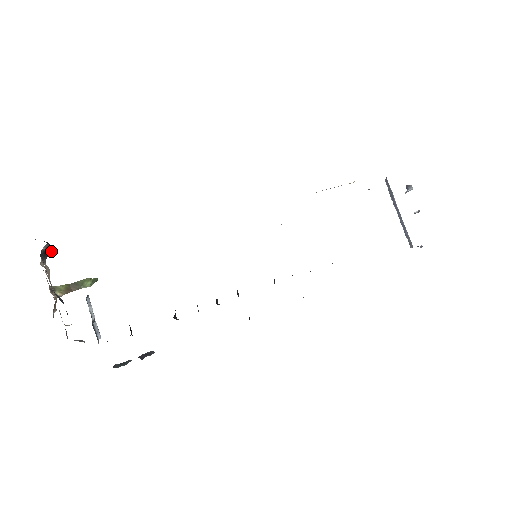
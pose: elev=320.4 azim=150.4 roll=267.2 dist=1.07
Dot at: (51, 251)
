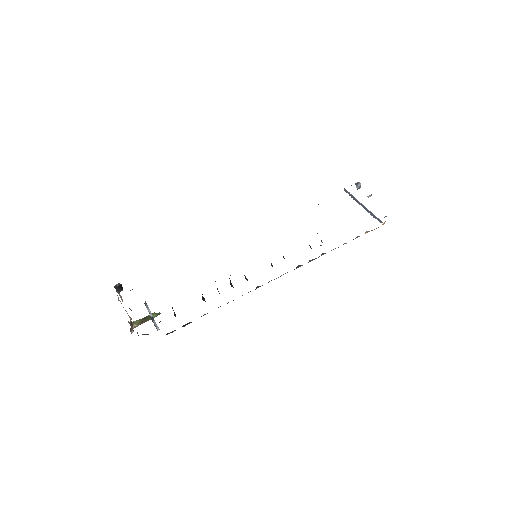
Dot at: (122, 288)
